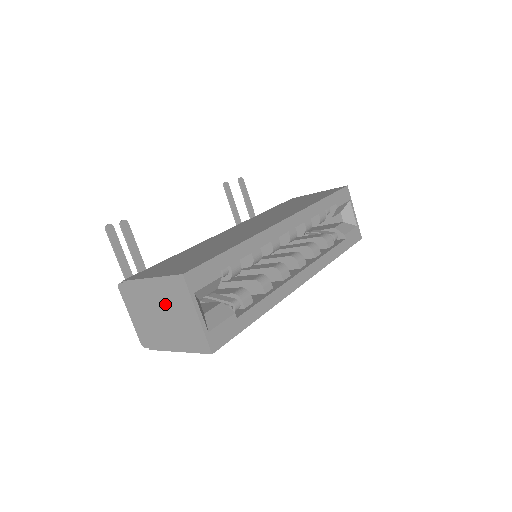
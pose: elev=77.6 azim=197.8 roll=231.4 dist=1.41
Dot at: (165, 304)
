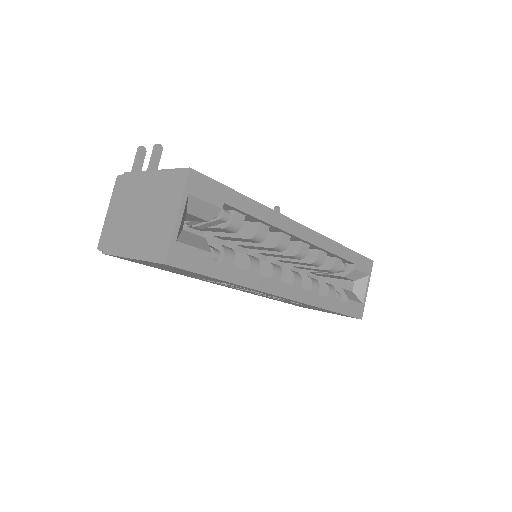
Dot at: (152, 200)
